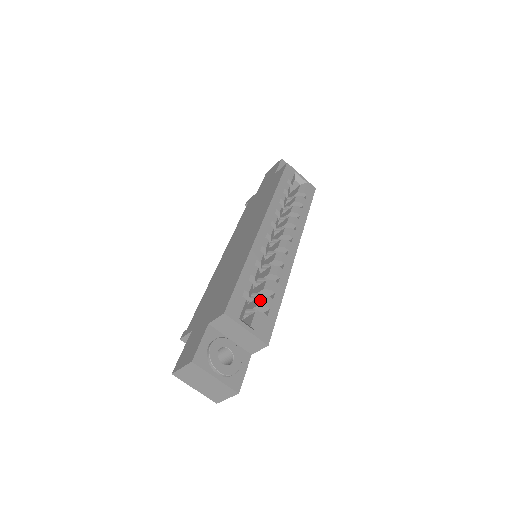
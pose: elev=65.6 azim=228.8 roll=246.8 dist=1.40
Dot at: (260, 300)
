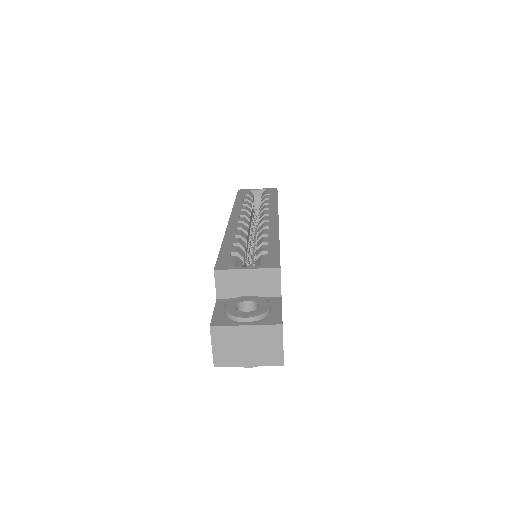
Dot at: (256, 254)
